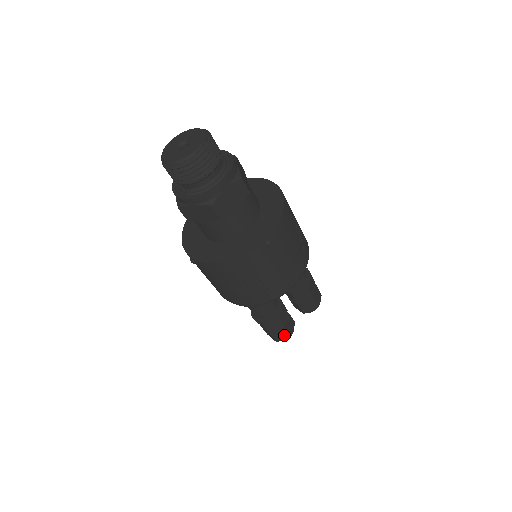
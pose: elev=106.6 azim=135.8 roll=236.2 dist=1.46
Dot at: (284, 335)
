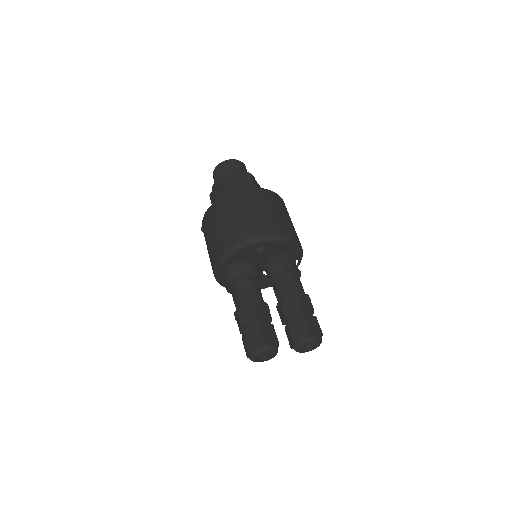
Dot at: (257, 339)
